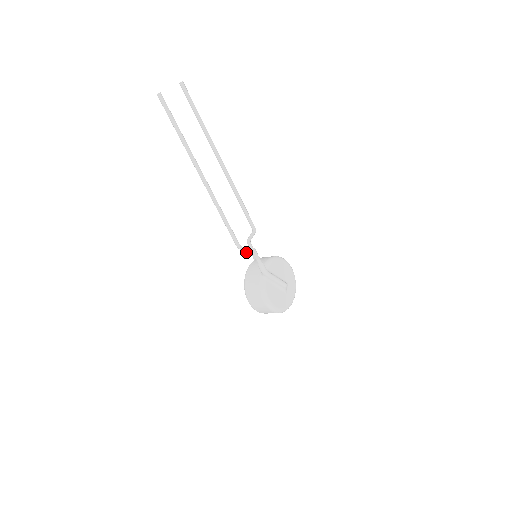
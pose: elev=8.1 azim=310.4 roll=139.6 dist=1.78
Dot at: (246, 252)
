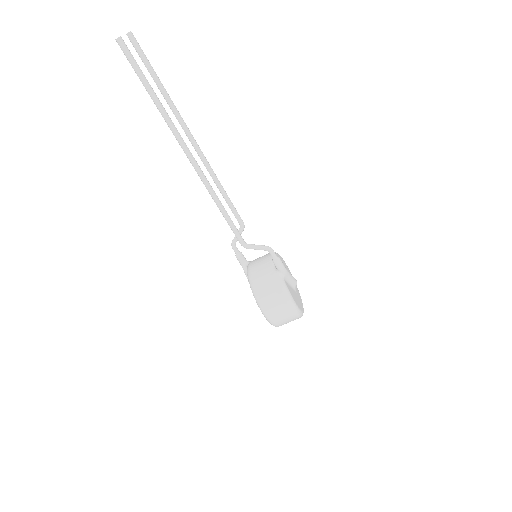
Dot at: (256, 249)
